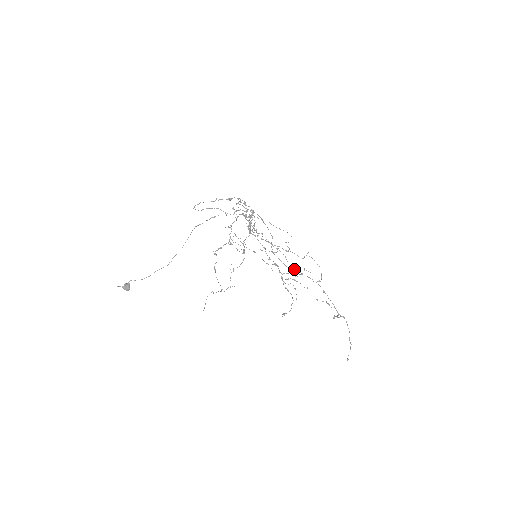
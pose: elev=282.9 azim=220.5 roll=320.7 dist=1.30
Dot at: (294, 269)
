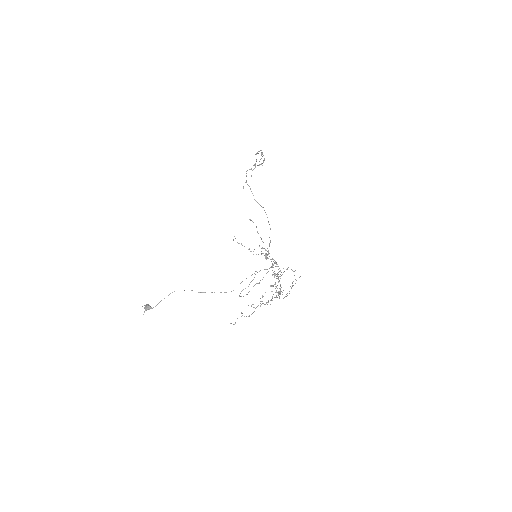
Dot at: occluded
